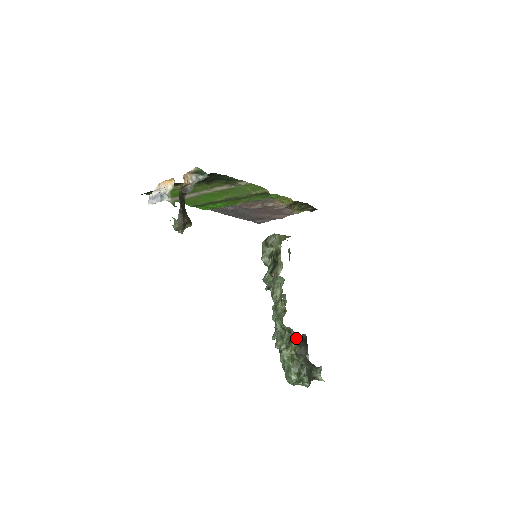
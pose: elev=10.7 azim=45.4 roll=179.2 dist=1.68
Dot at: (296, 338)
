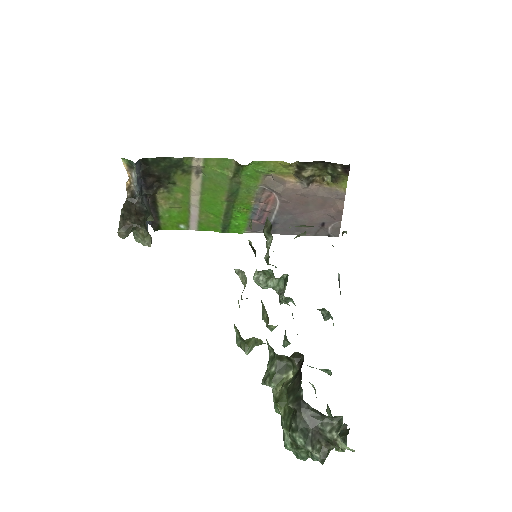
Dot at: (292, 363)
